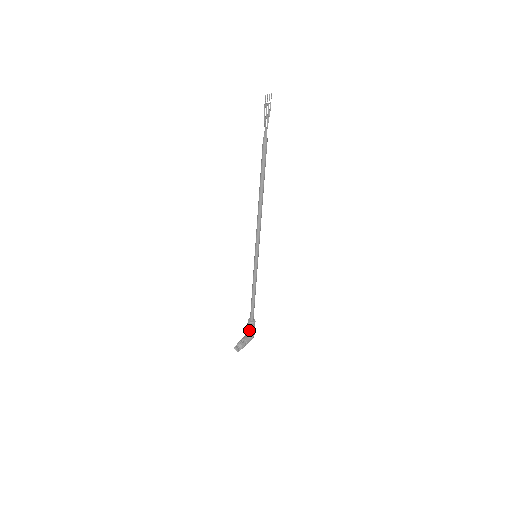
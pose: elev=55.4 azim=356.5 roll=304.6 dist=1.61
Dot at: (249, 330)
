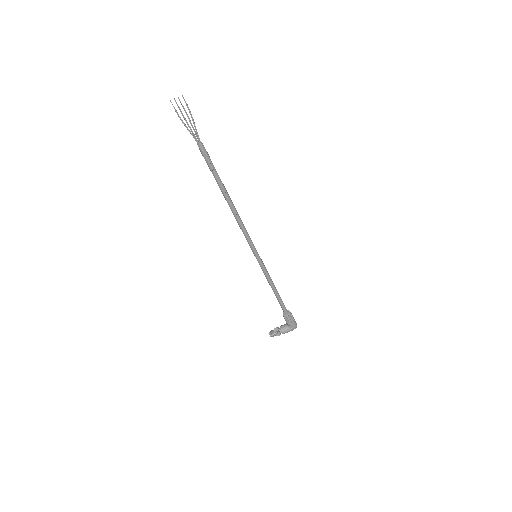
Dot at: occluded
